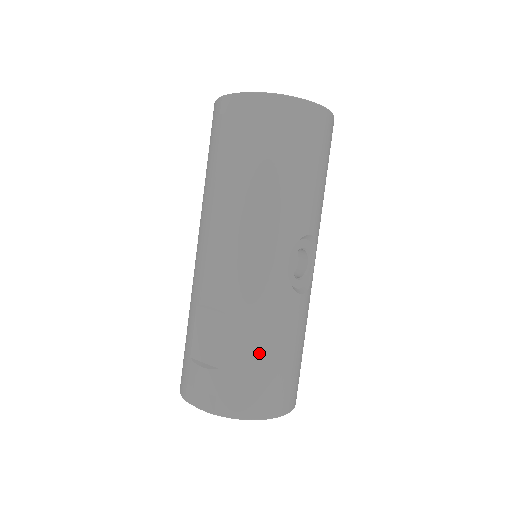
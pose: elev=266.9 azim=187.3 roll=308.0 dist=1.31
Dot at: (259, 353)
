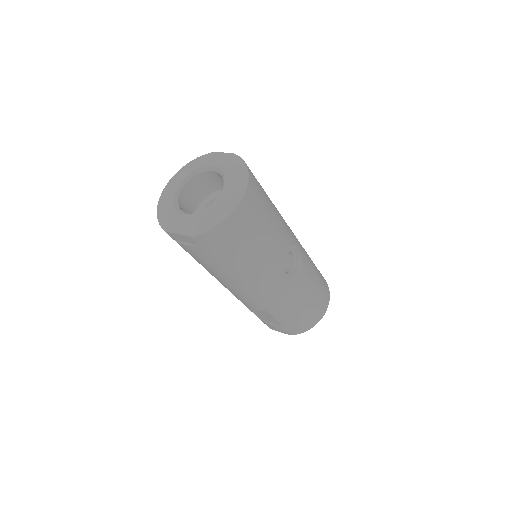
Dot at: (296, 313)
